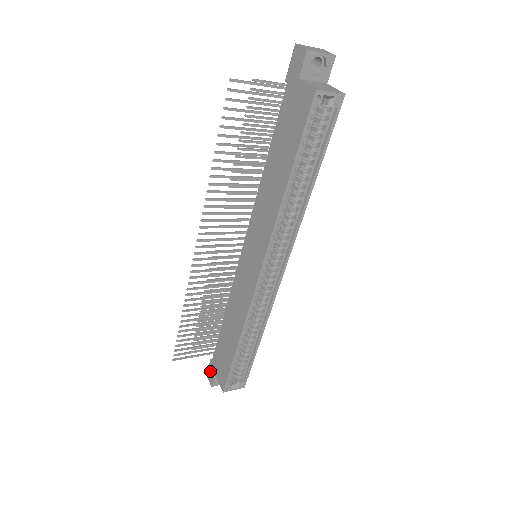
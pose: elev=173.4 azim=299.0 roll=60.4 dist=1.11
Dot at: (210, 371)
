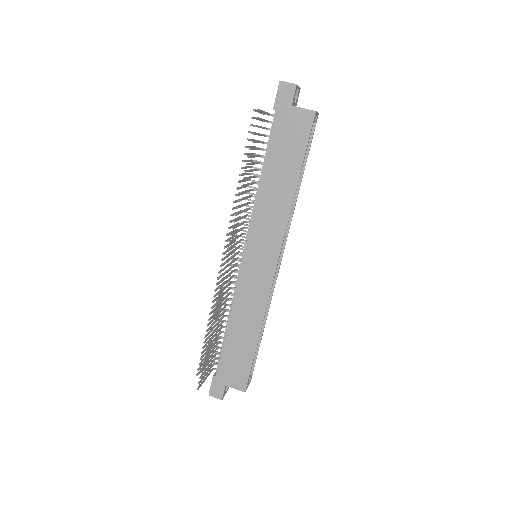
Dot at: (215, 387)
